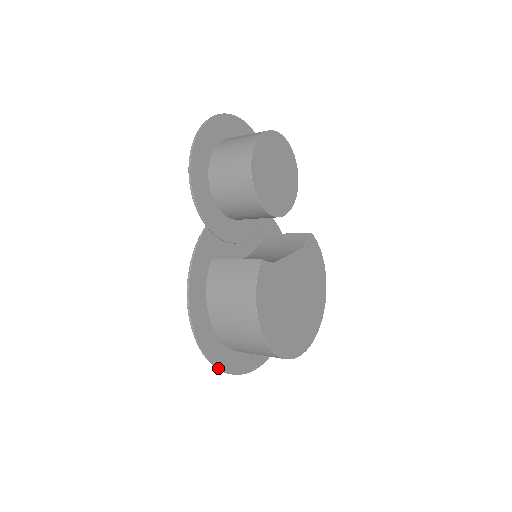
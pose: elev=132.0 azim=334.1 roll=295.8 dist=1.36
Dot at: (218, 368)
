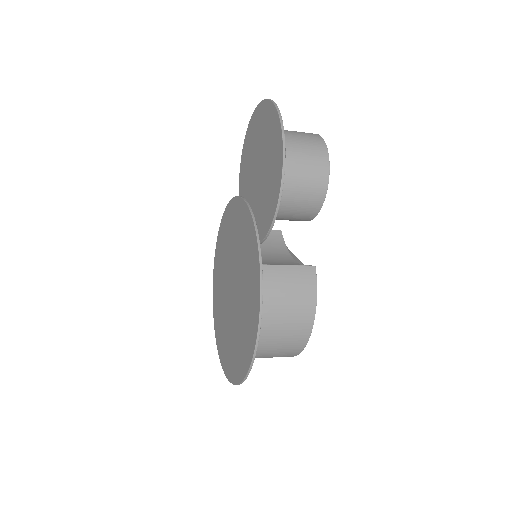
Dot at: occluded
